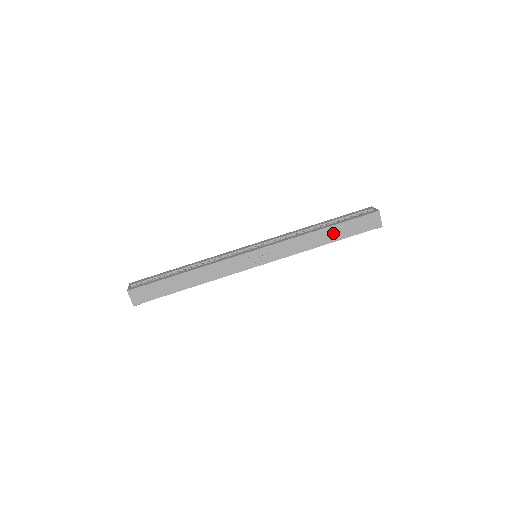
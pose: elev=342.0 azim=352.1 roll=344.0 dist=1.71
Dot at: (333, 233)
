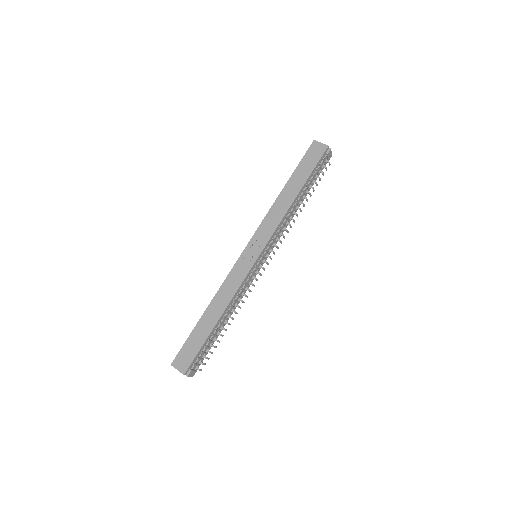
Dot at: (294, 184)
